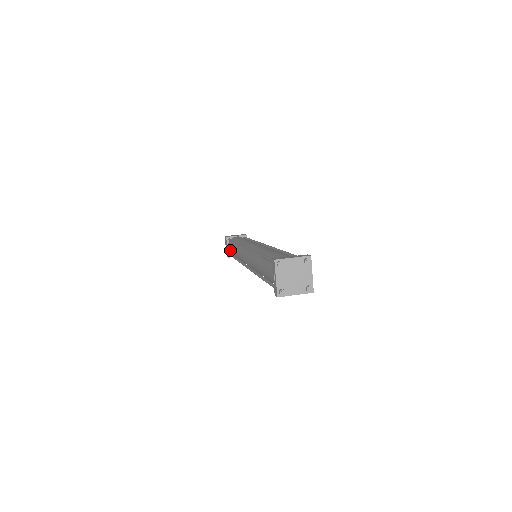
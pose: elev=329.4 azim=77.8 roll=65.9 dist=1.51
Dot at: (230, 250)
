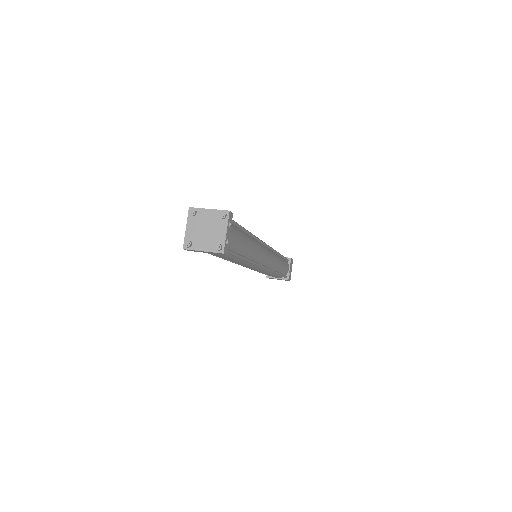
Dot at: occluded
